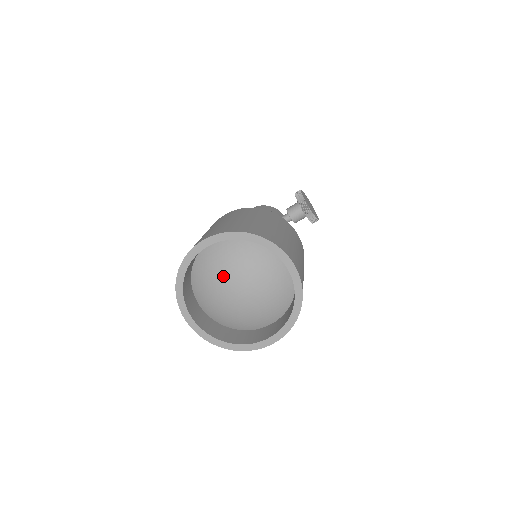
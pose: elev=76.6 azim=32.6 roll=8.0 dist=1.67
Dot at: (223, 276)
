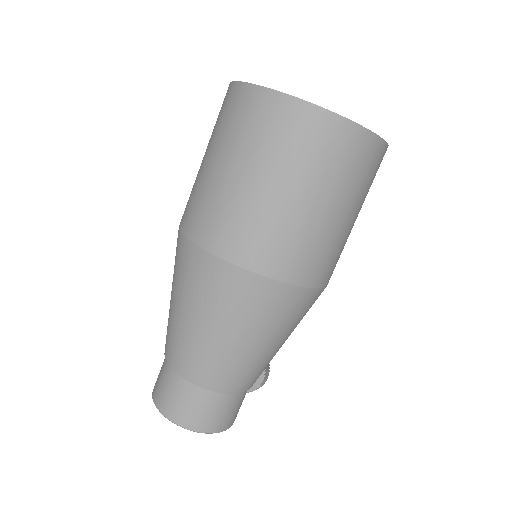
Dot at: occluded
